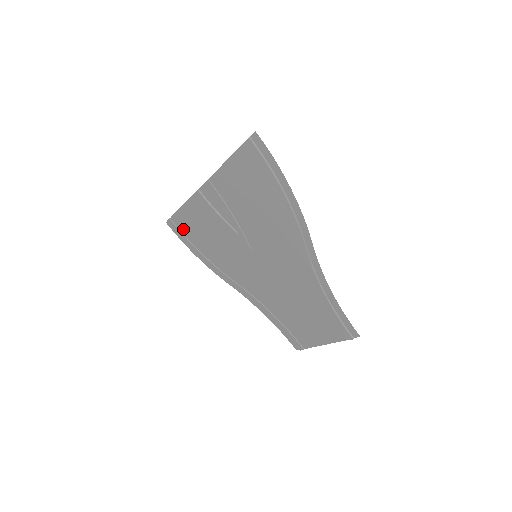
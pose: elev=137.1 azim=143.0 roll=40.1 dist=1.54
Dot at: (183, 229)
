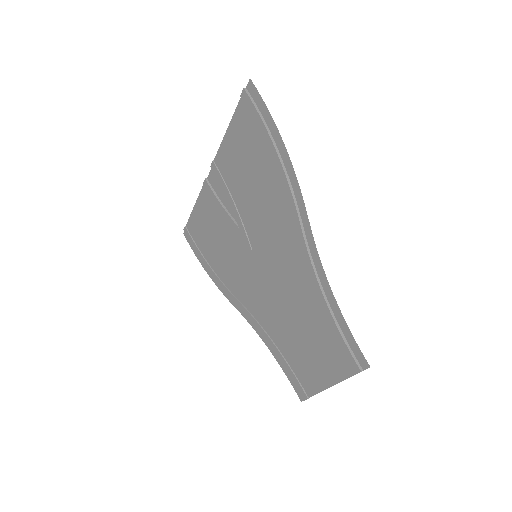
Dot at: (195, 237)
